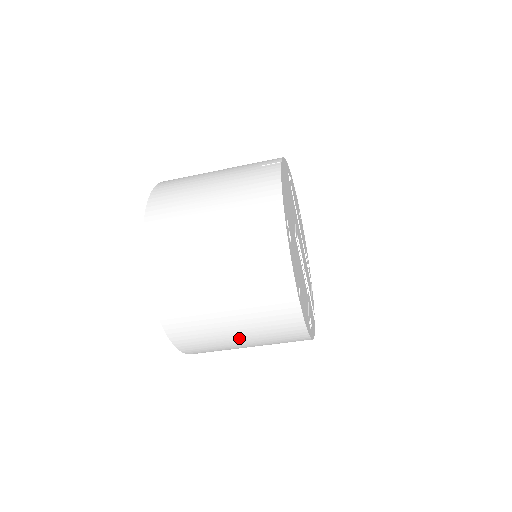
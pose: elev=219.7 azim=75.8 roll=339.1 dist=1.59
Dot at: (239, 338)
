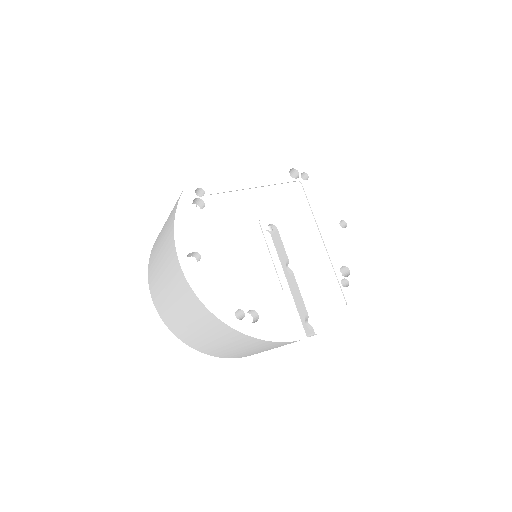
Dot at: (183, 317)
